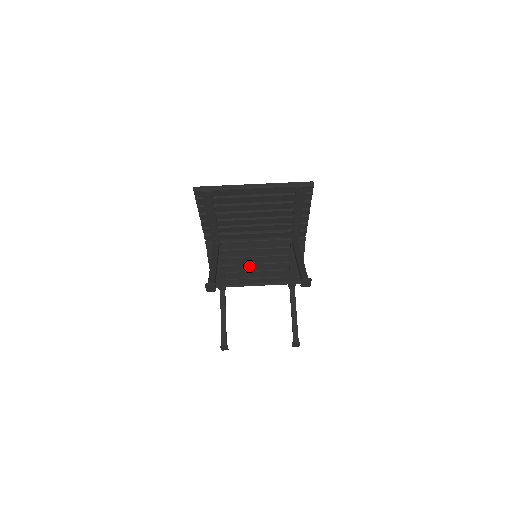
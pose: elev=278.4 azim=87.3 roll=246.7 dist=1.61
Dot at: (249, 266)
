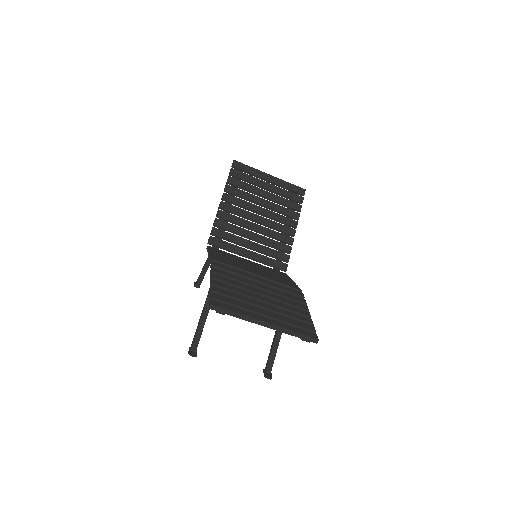
Dot at: occluded
